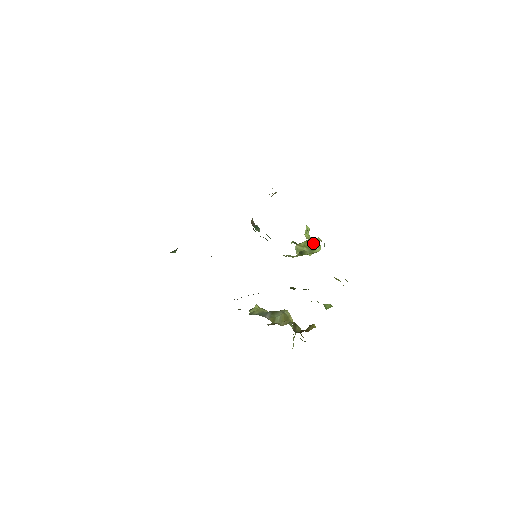
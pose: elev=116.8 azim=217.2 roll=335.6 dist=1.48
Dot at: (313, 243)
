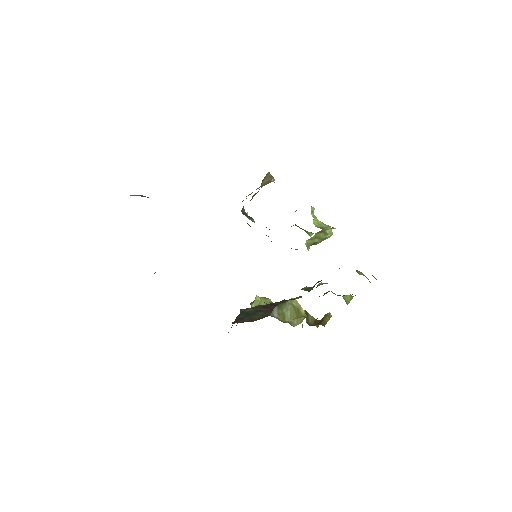
Dot at: occluded
